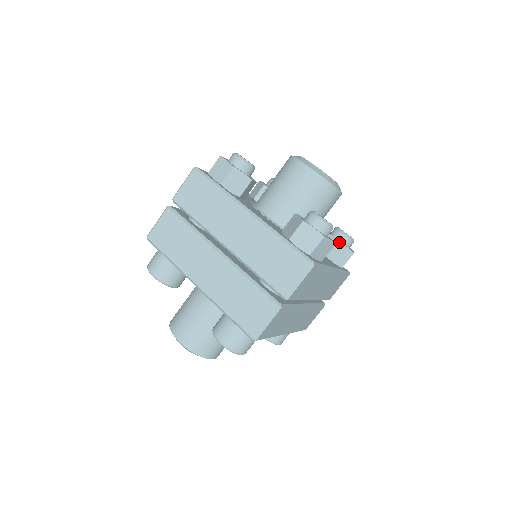
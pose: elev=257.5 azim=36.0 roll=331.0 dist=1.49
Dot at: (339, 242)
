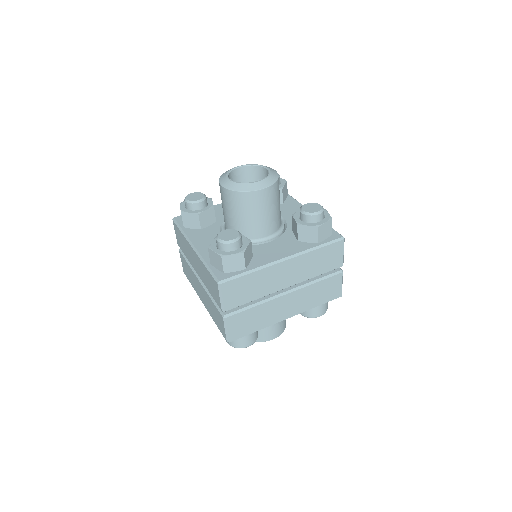
Dot at: (297, 225)
